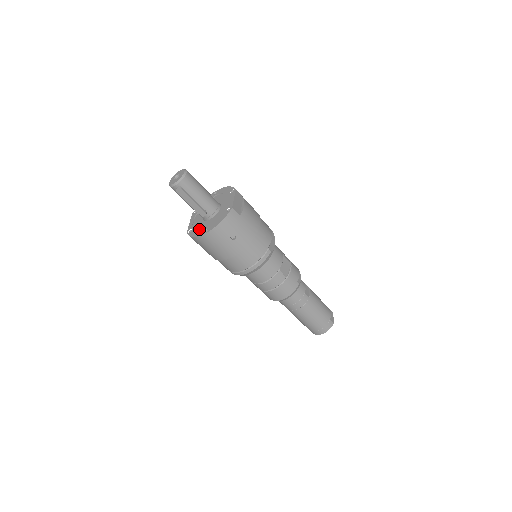
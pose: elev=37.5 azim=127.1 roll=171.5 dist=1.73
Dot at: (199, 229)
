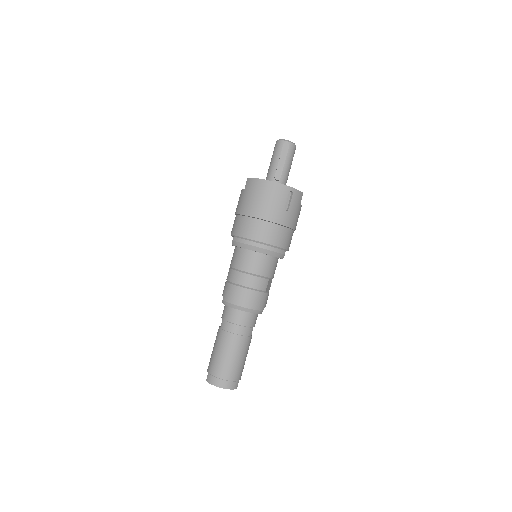
Dot at: occluded
